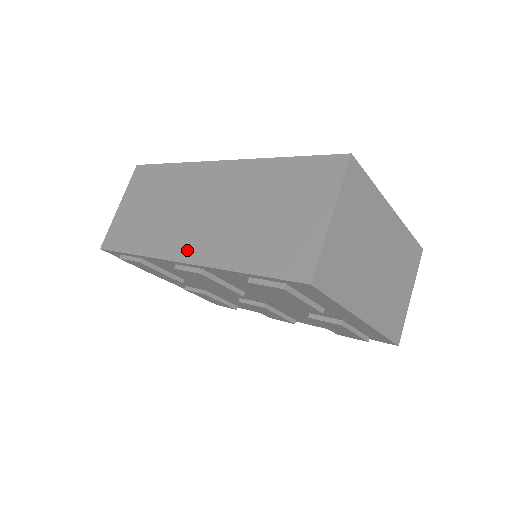
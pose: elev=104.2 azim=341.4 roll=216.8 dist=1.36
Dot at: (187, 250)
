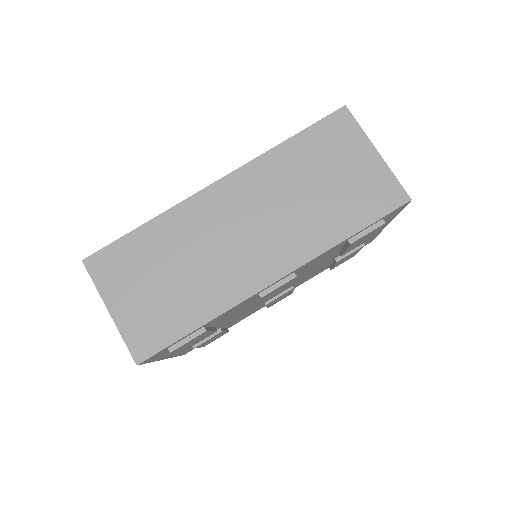
Dot at: (269, 269)
